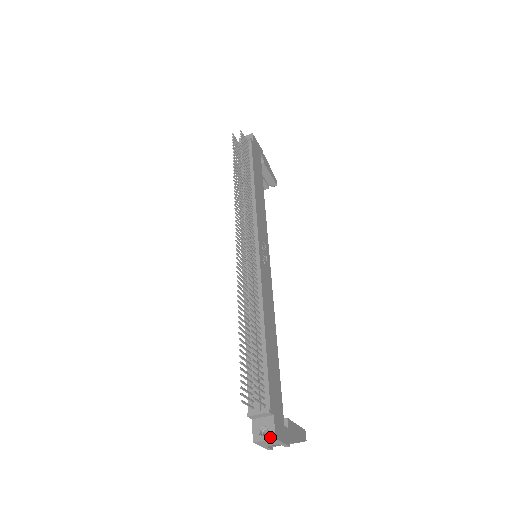
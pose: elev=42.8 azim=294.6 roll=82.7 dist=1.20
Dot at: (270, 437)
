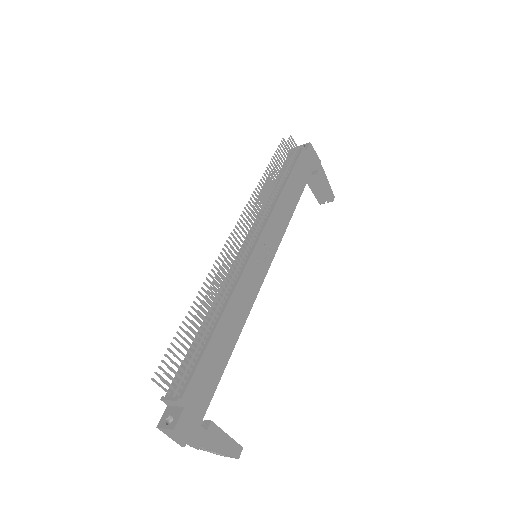
Dot at: (170, 427)
